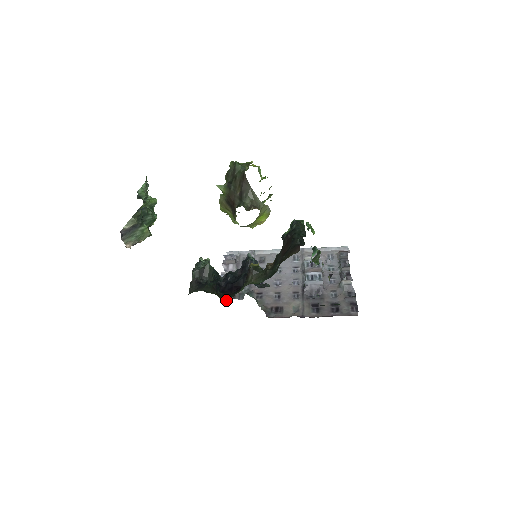
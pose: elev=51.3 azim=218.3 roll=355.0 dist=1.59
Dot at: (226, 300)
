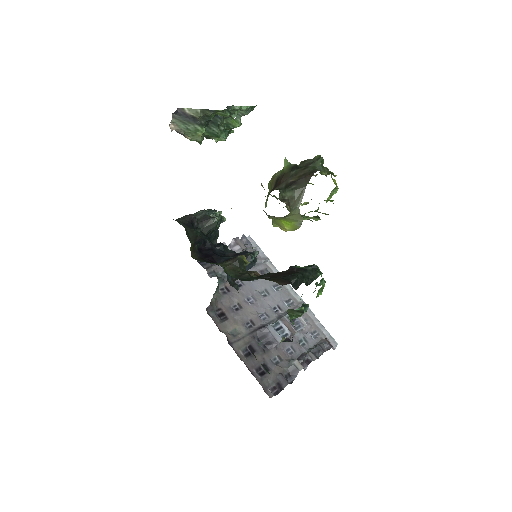
Dot at: (199, 263)
